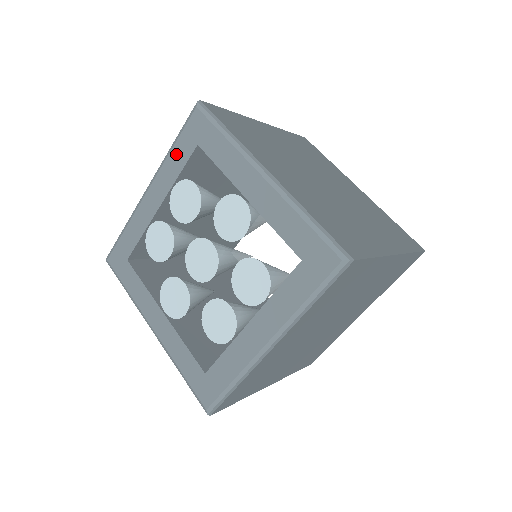
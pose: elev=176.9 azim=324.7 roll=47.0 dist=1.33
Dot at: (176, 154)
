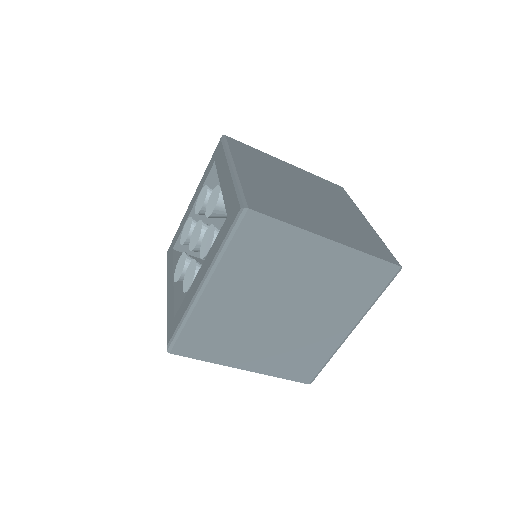
Dot at: (207, 171)
